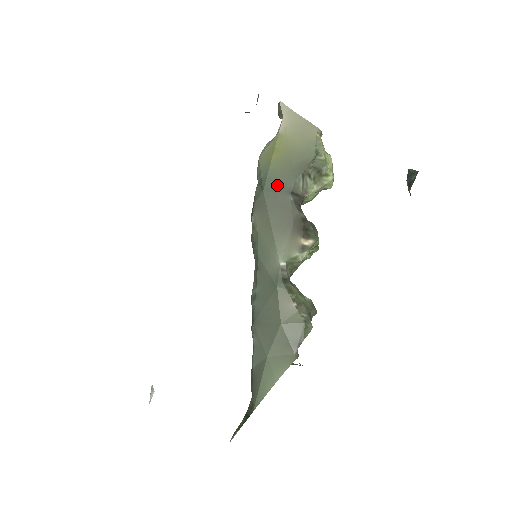
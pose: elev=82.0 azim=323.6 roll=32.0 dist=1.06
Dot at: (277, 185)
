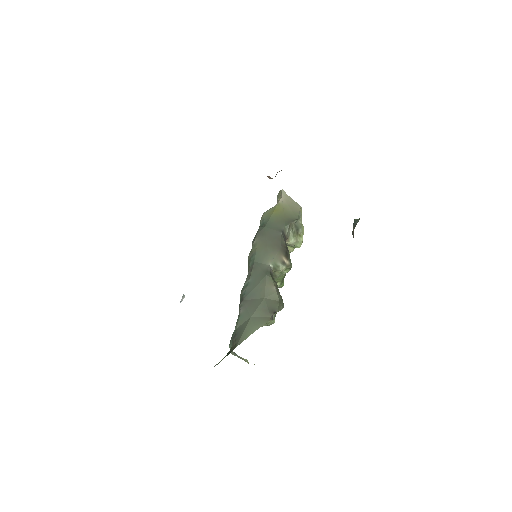
Dot at: (274, 226)
